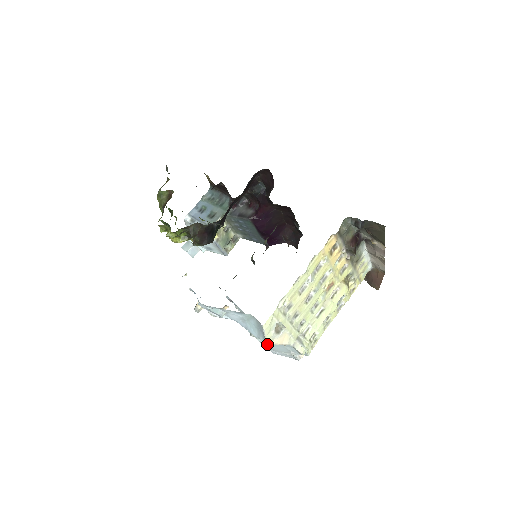
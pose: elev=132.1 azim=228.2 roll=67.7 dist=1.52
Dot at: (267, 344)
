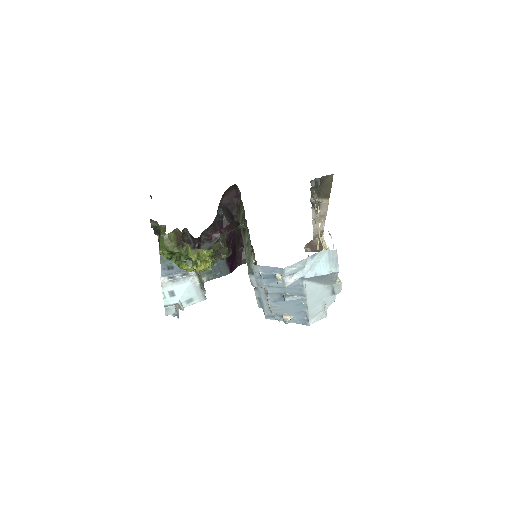
Dot at: occluded
